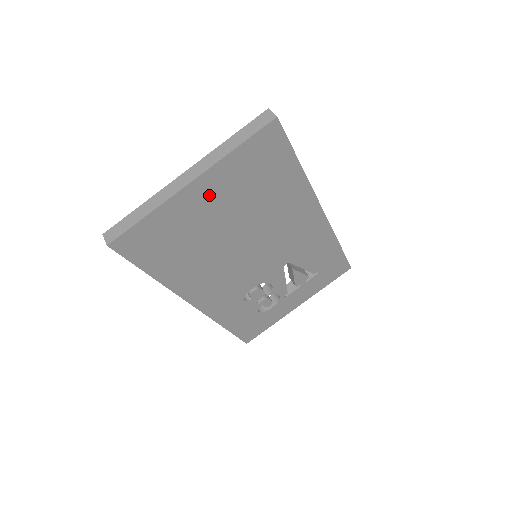
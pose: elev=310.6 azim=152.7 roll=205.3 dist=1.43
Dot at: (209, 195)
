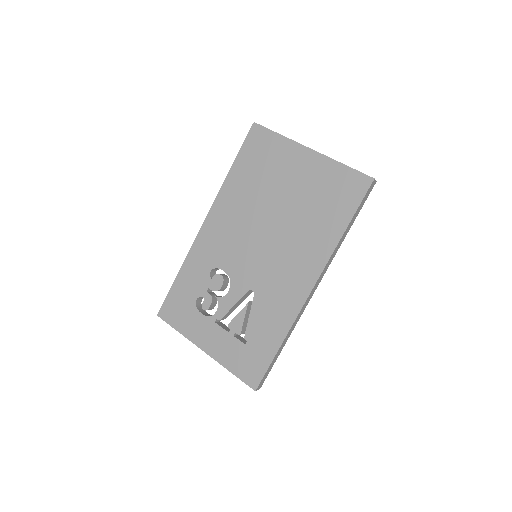
Dot at: (304, 168)
